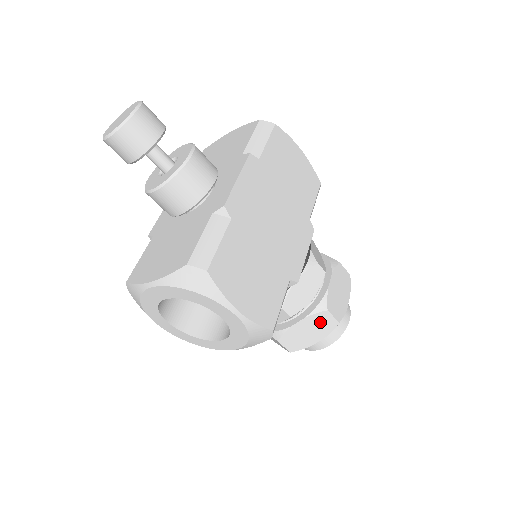
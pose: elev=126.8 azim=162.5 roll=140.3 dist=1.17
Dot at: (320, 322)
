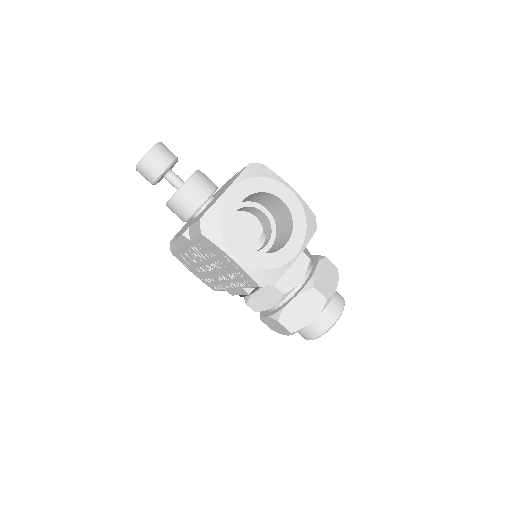
Dot at: (328, 268)
